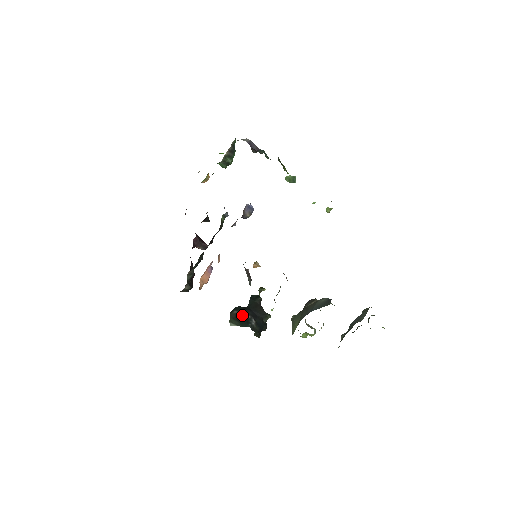
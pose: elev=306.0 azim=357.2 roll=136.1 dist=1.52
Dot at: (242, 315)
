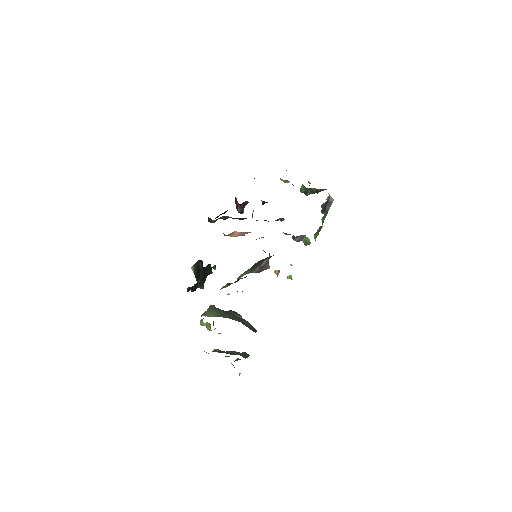
Dot at: (201, 270)
